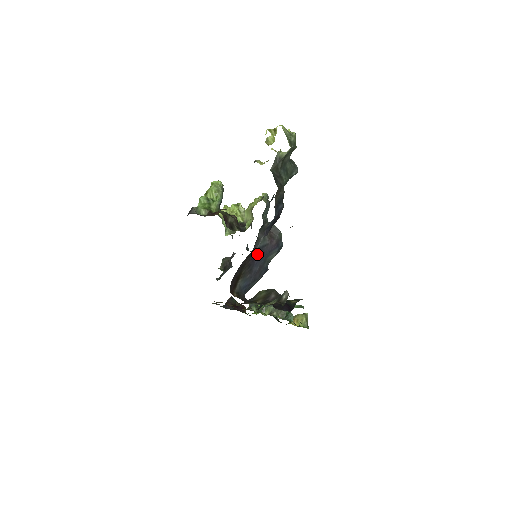
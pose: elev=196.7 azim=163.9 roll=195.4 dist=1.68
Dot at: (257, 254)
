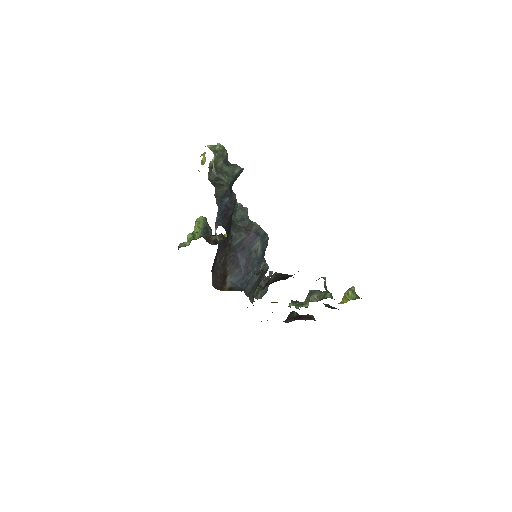
Dot at: (237, 250)
